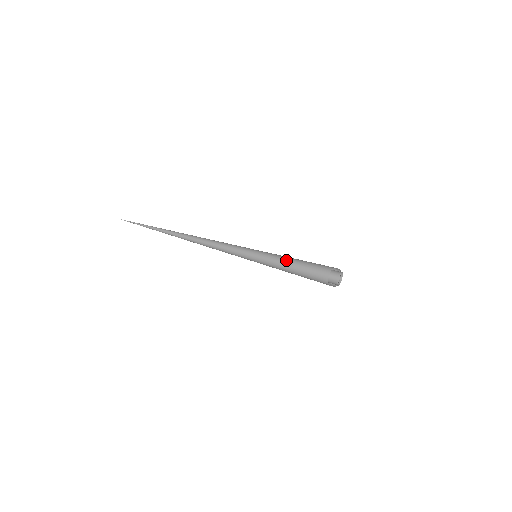
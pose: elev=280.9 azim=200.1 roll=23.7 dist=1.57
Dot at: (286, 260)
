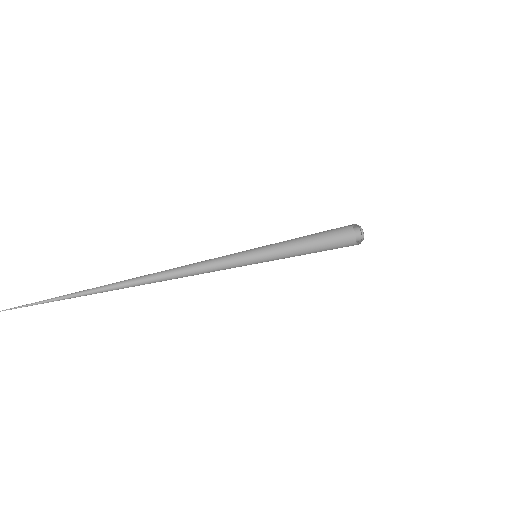
Dot at: (298, 238)
